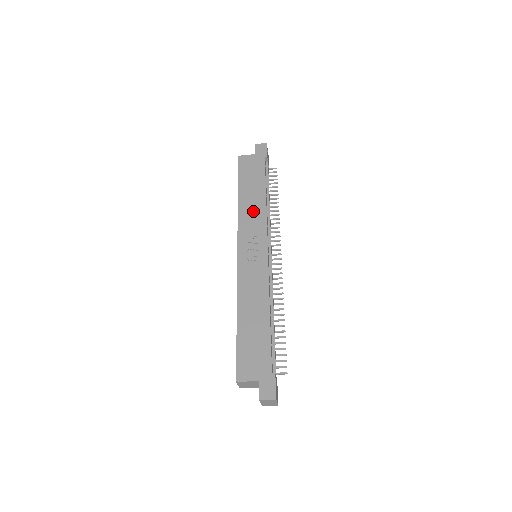
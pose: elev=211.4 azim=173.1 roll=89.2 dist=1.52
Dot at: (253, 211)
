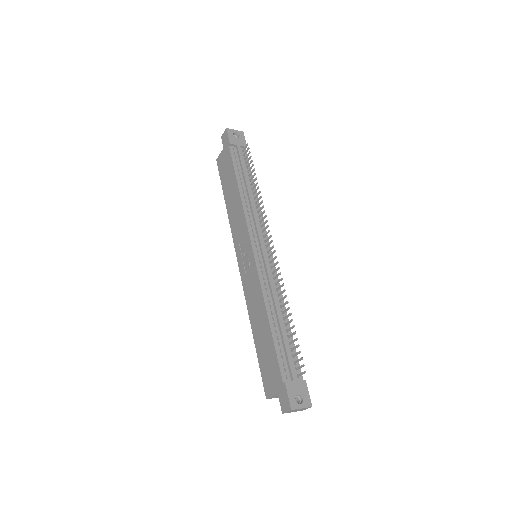
Dot at: (236, 213)
